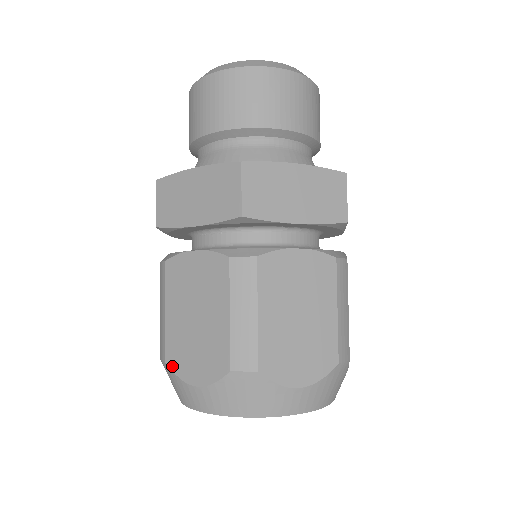
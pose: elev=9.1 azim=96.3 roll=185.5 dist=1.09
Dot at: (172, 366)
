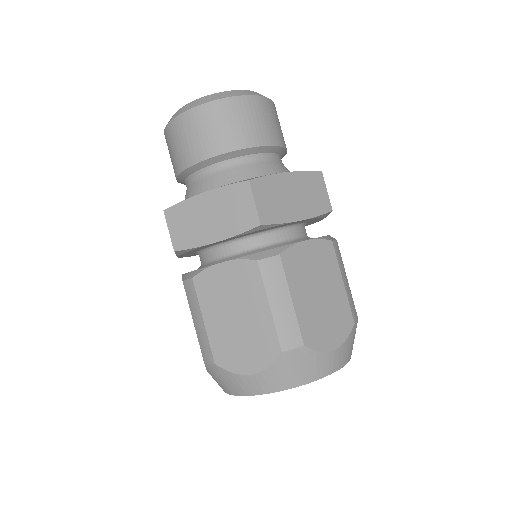
Dot at: occluded
